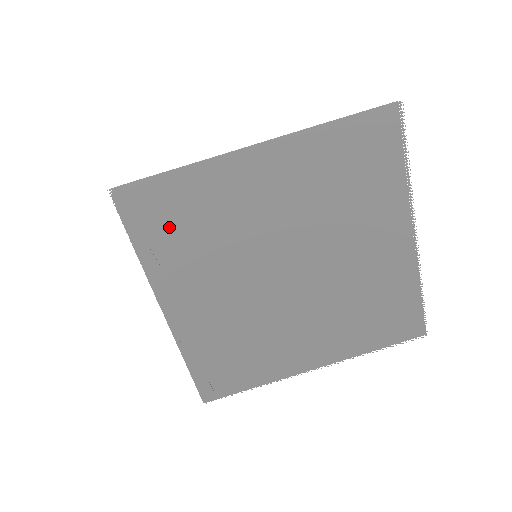
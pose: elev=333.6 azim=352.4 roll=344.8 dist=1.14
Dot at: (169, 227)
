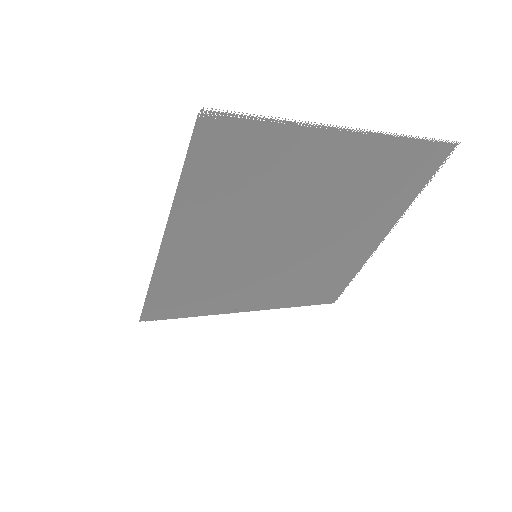
Dot at: (190, 299)
